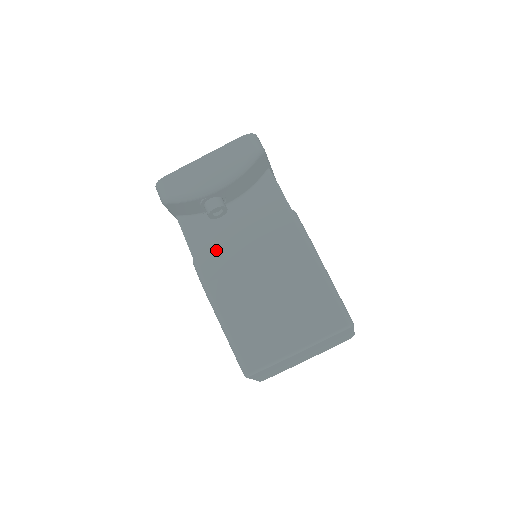
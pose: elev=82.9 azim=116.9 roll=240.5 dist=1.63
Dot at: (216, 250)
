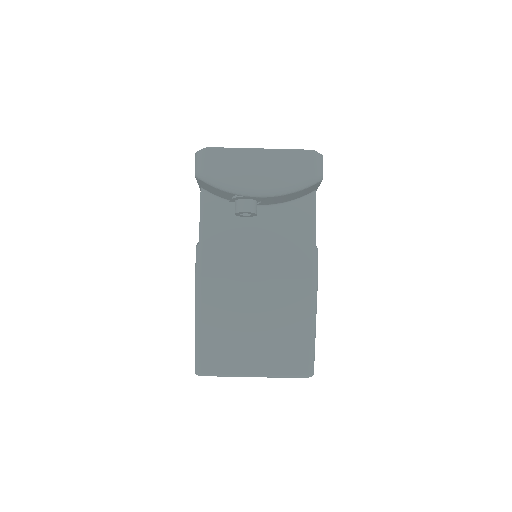
Dot at: (225, 247)
